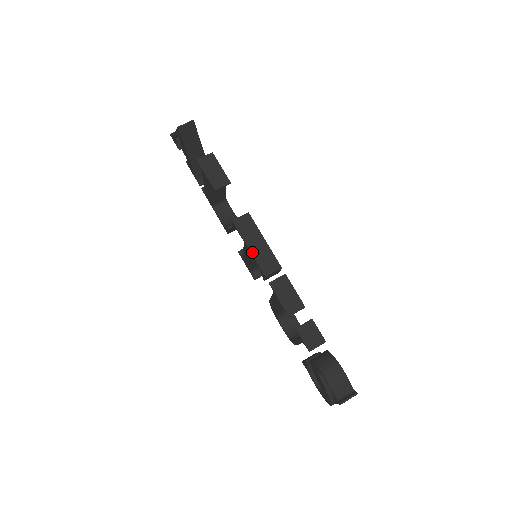
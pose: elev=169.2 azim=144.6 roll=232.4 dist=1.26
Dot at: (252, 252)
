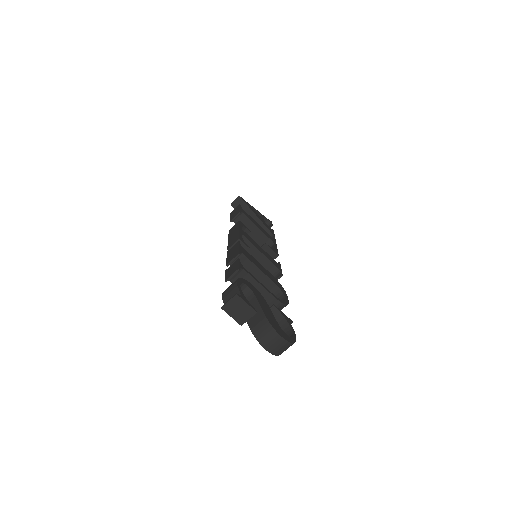
Dot at: (229, 240)
